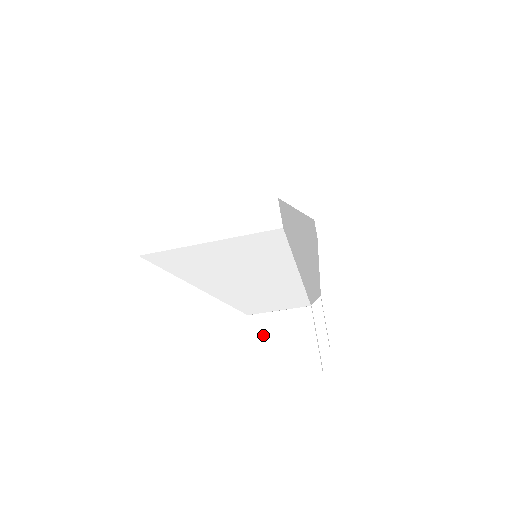
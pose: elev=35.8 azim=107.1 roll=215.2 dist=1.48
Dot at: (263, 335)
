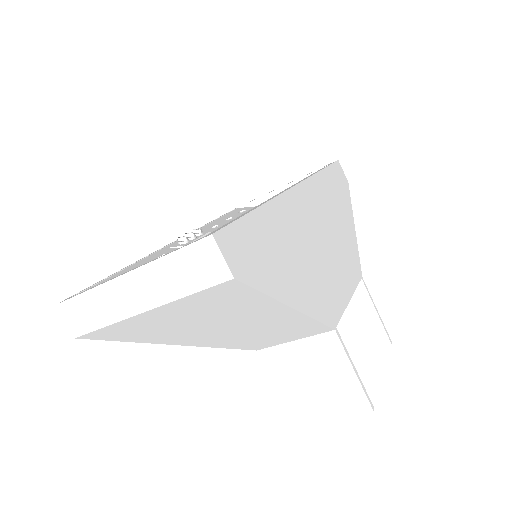
Dot at: (283, 372)
